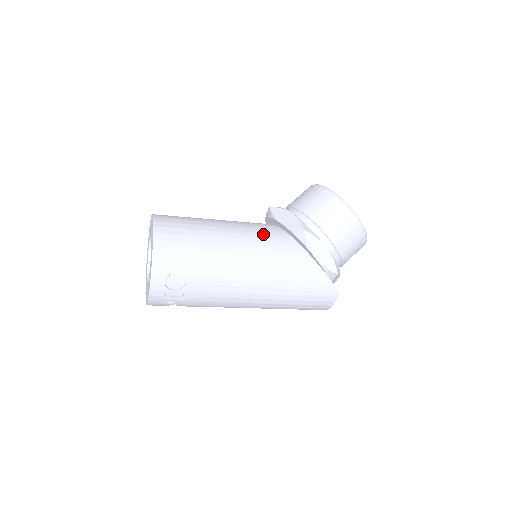
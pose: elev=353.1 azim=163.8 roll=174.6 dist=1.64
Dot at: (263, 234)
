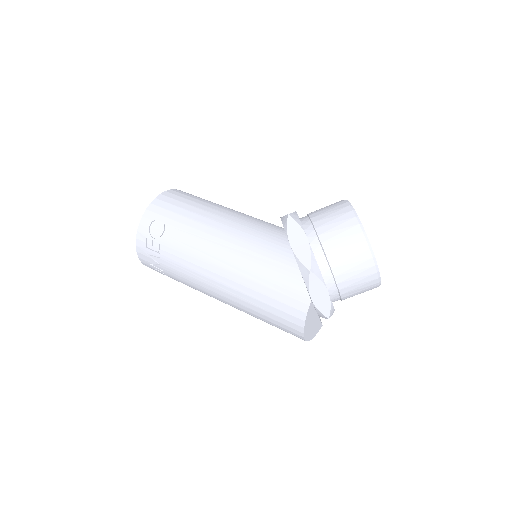
Dot at: (258, 221)
